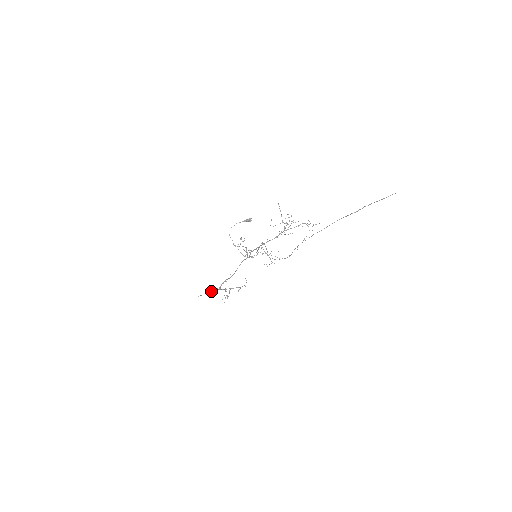
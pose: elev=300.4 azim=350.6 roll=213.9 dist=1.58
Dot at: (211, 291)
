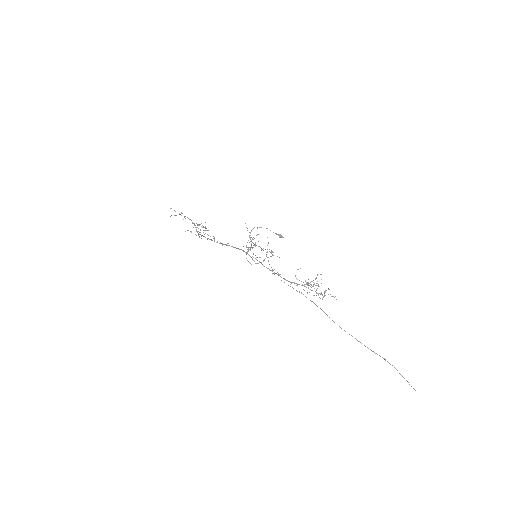
Dot at: occluded
